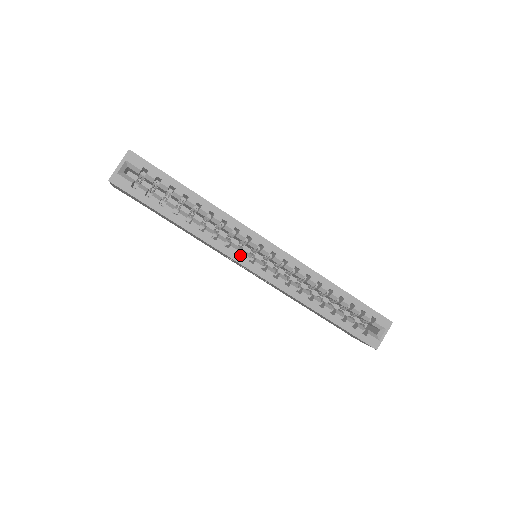
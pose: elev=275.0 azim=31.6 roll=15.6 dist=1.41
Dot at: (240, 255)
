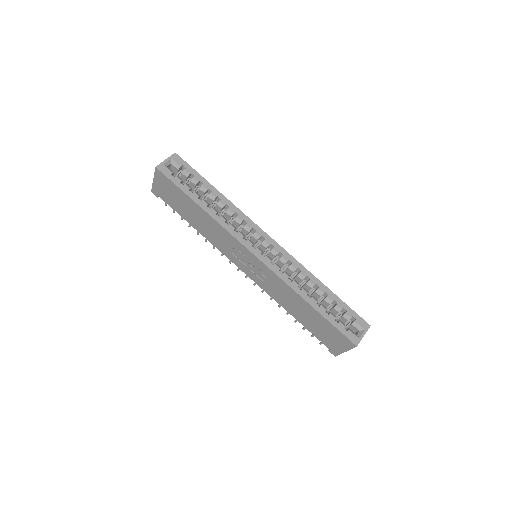
Dot at: (245, 242)
